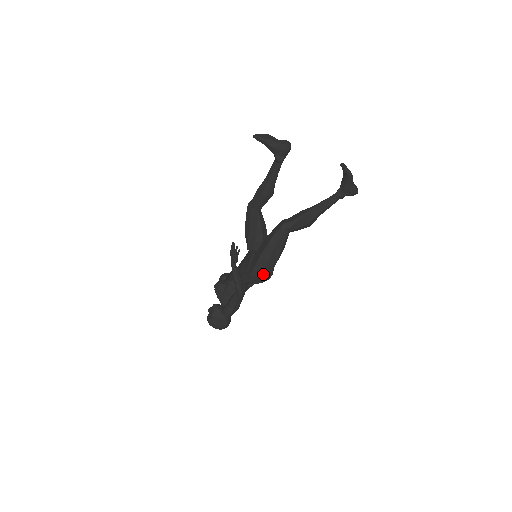
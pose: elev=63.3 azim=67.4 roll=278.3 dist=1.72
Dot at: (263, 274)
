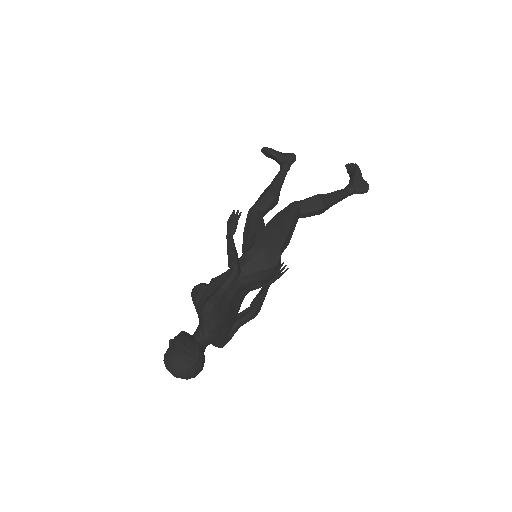
Dot at: (269, 246)
